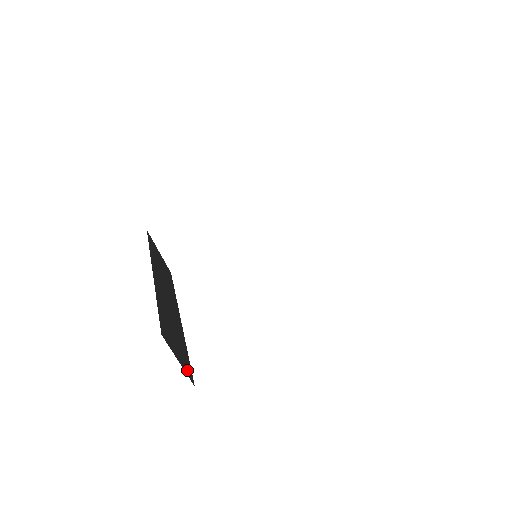
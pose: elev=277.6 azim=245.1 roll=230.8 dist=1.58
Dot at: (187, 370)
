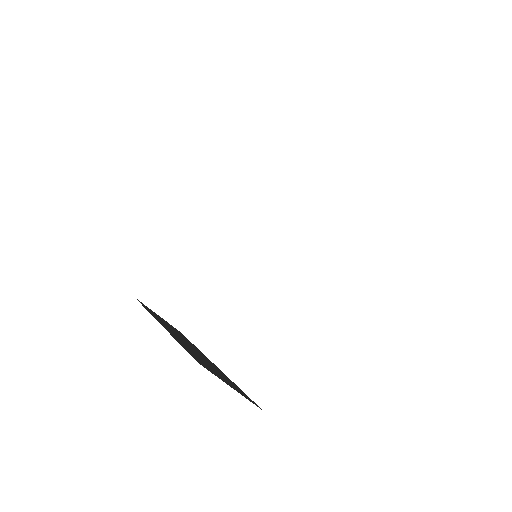
Dot at: (246, 397)
